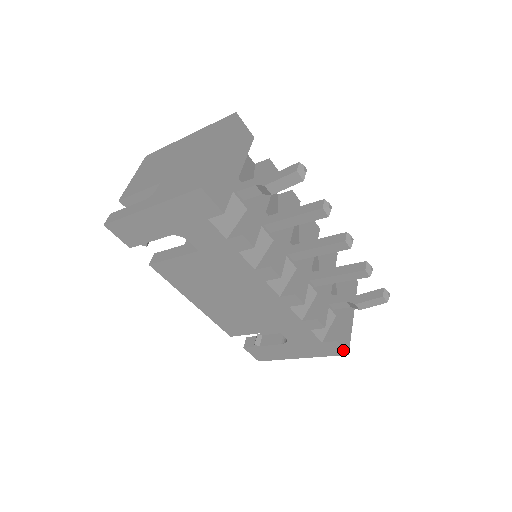
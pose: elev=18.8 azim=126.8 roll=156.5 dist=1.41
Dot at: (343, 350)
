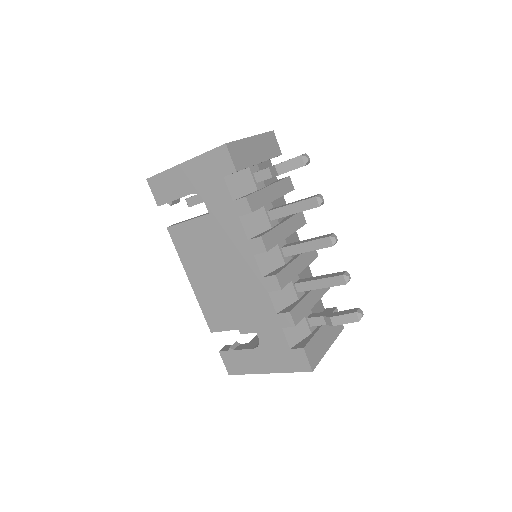
Dot at: (308, 363)
